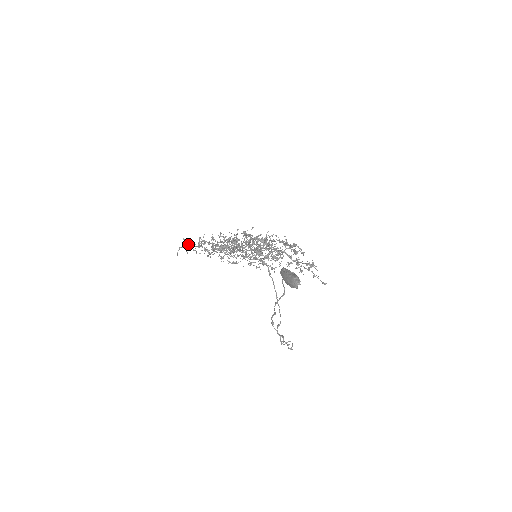
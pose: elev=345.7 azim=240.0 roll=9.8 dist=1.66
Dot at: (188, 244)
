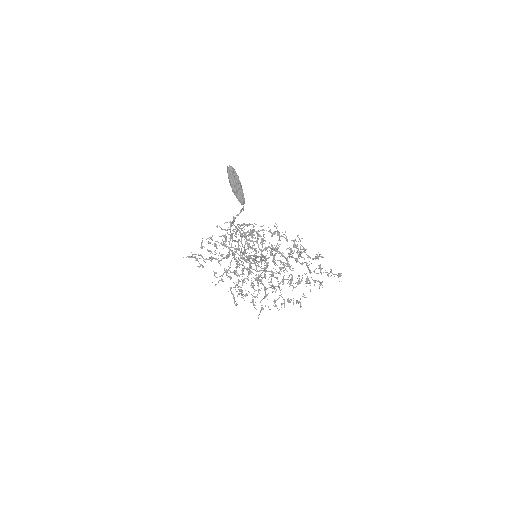
Dot at: (202, 266)
